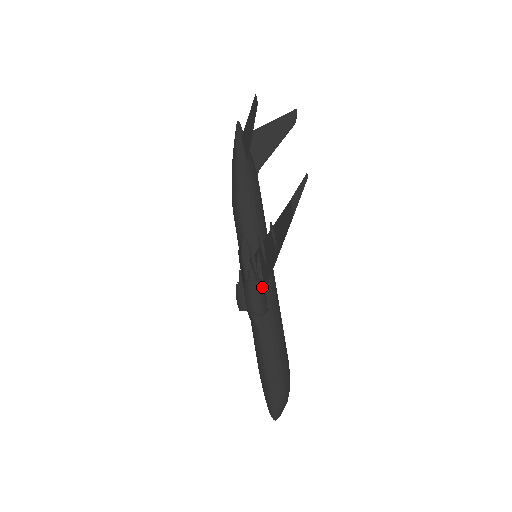
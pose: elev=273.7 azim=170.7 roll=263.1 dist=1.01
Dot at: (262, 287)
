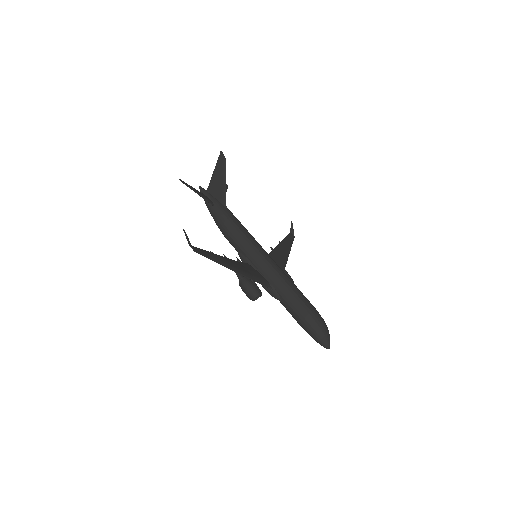
Dot at: (247, 281)
